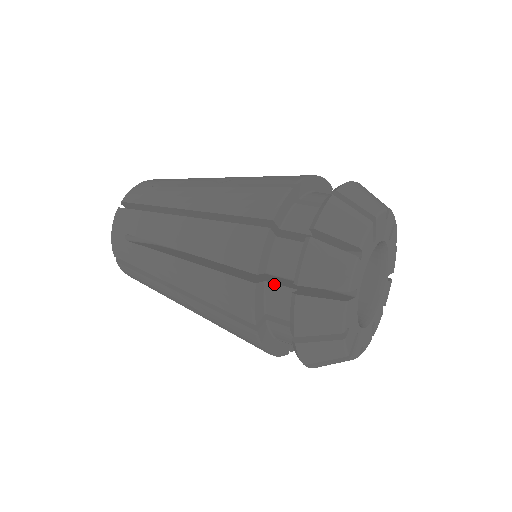
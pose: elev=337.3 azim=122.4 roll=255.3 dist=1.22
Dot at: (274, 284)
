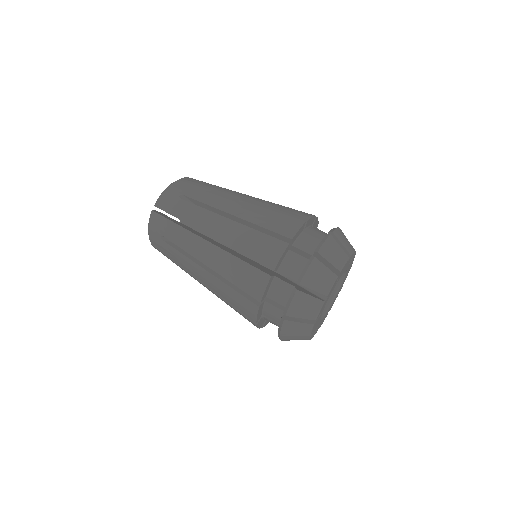
Dot at: (270, 304)
